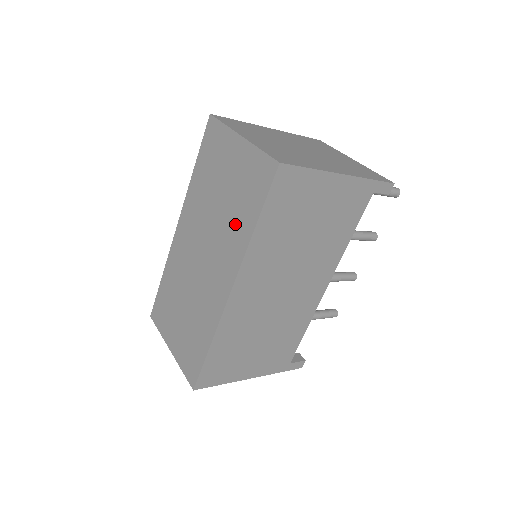
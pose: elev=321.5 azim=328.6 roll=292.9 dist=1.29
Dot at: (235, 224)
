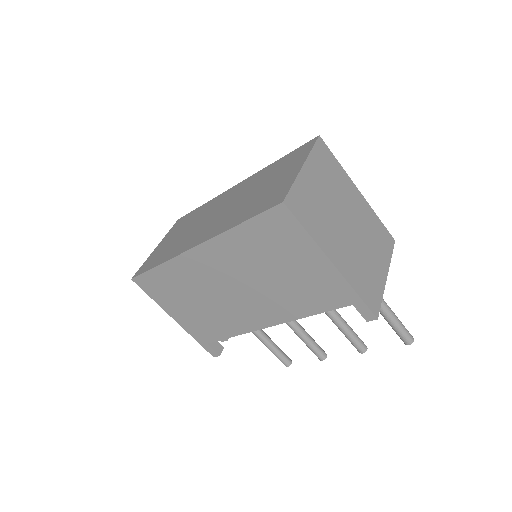
Dot at: (239, 213)
